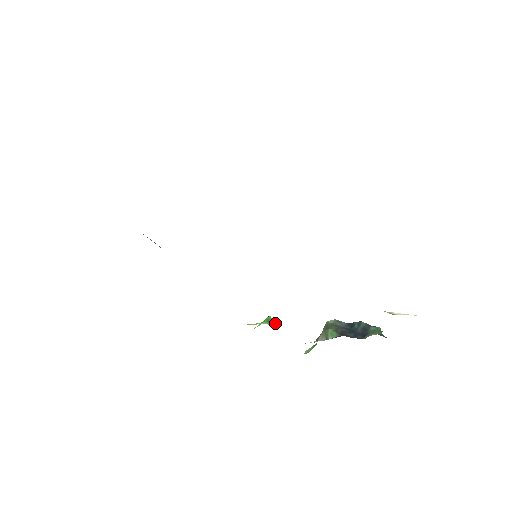
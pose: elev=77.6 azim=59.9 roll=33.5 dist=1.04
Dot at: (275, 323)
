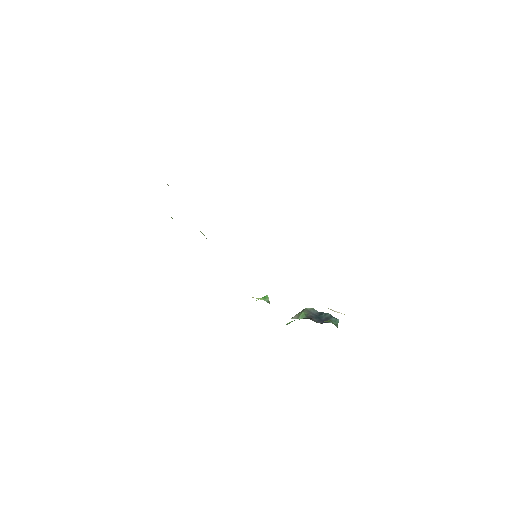
Dot at: occluded
